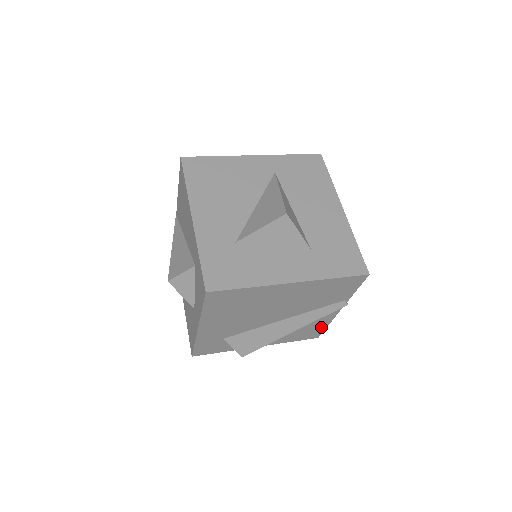
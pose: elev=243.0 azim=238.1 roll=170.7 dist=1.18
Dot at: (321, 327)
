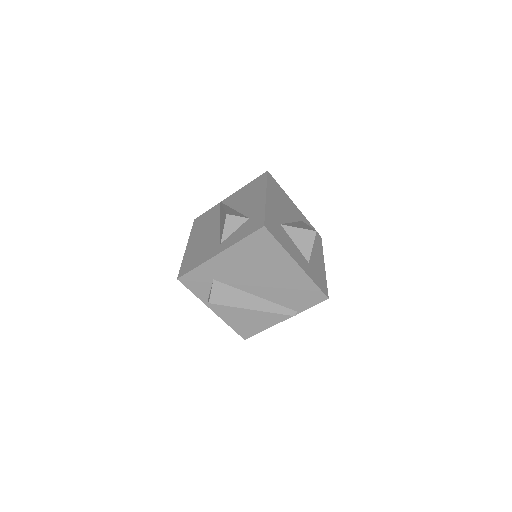
Dot at: (259, 328)
